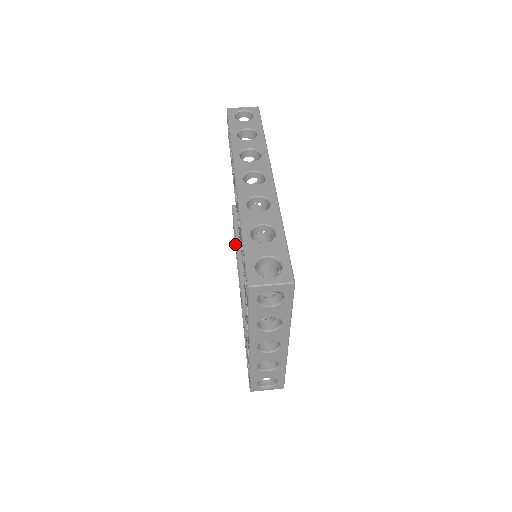
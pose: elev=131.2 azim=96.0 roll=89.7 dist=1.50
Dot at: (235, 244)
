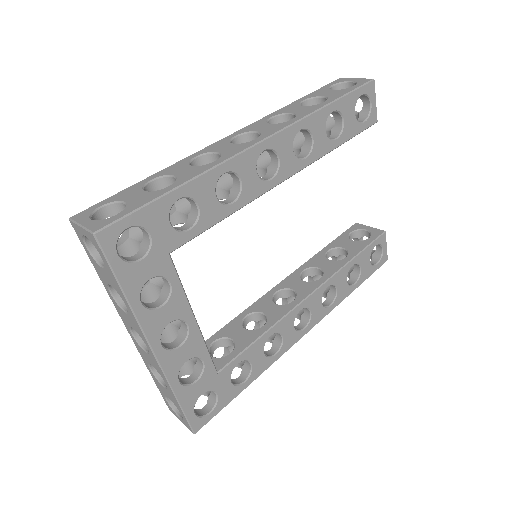
Dot at: occluded
